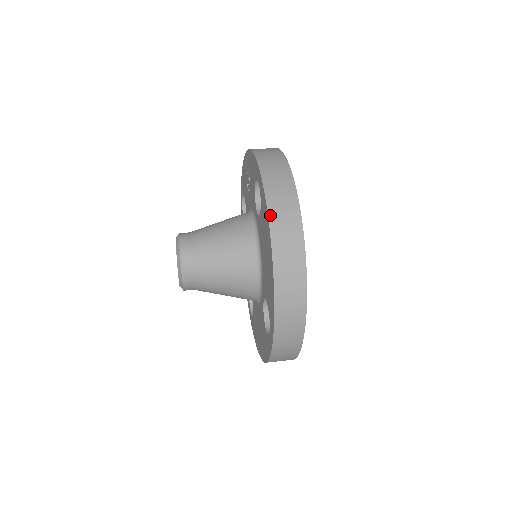
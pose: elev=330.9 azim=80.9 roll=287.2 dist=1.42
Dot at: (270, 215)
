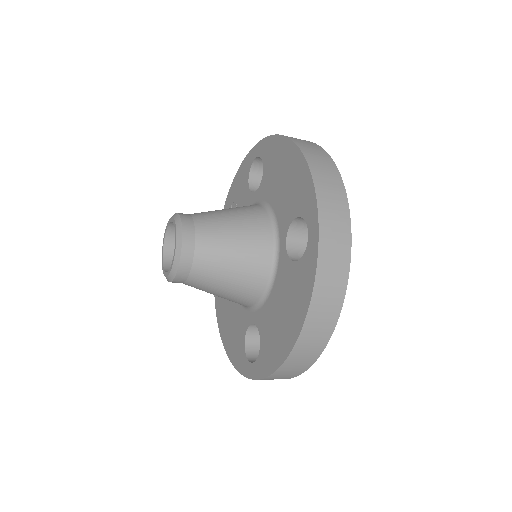
Dot at: (281, 135)
